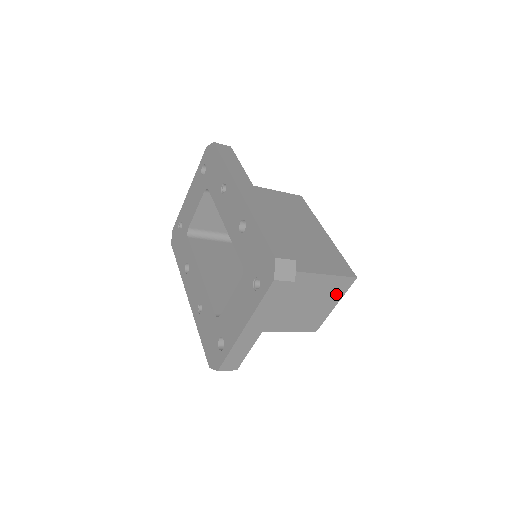
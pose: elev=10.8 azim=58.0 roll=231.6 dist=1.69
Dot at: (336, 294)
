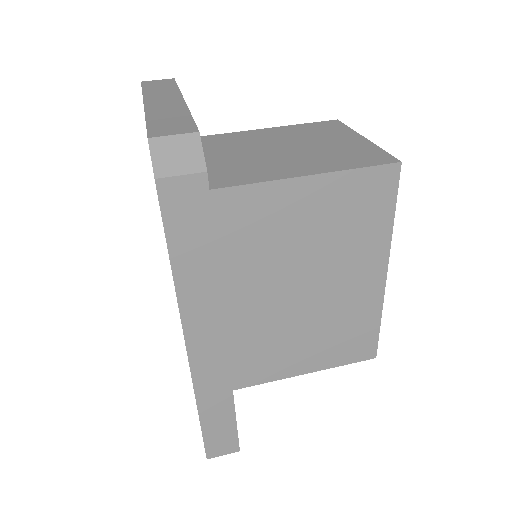
Dot at: occluded
